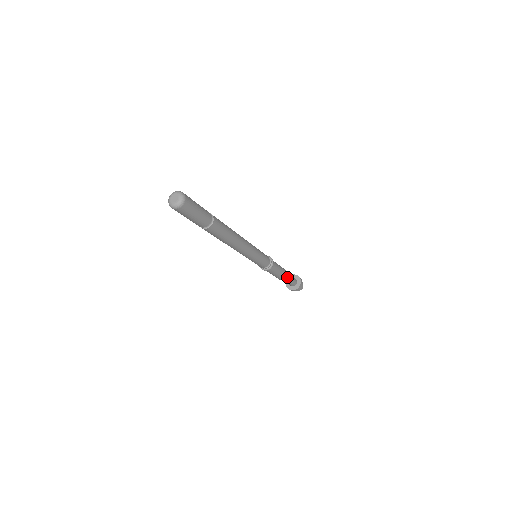
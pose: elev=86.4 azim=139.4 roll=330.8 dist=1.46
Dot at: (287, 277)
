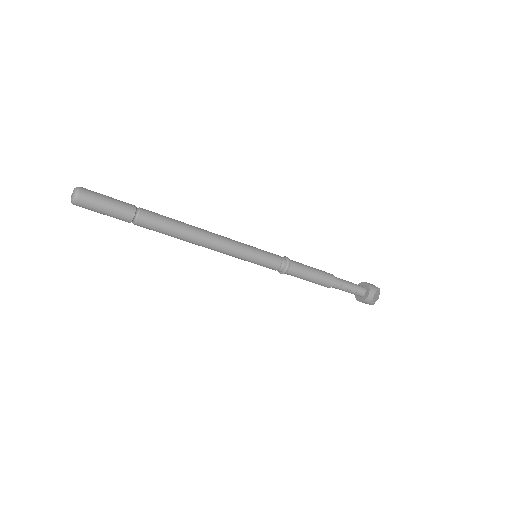
Dot at: (336, 278)
